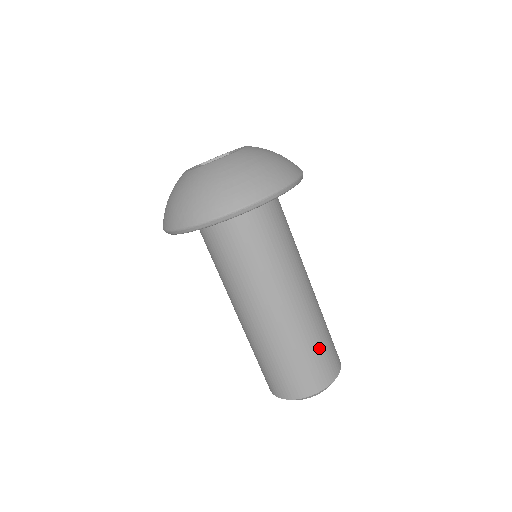
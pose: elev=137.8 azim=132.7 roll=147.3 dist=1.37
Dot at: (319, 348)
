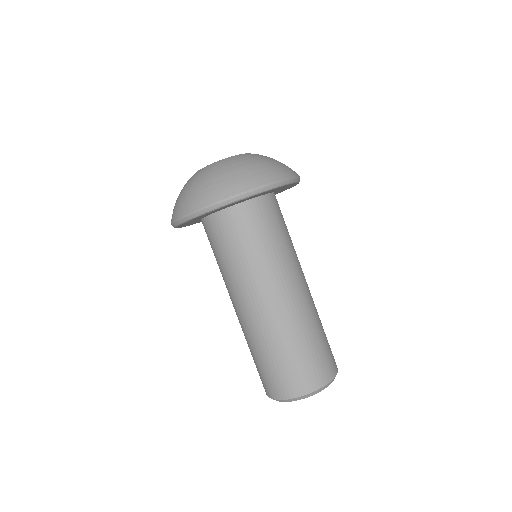
Dot at: (301, 352)
